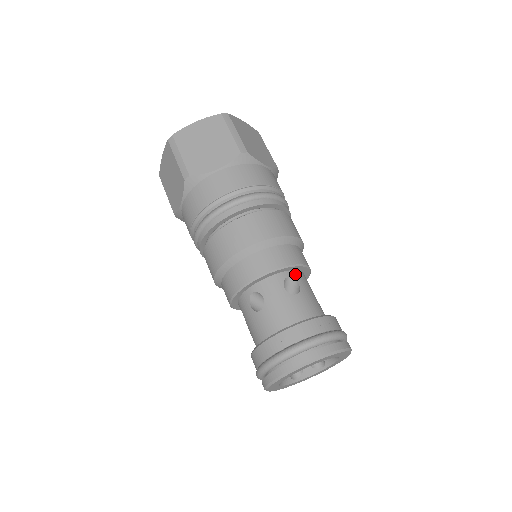
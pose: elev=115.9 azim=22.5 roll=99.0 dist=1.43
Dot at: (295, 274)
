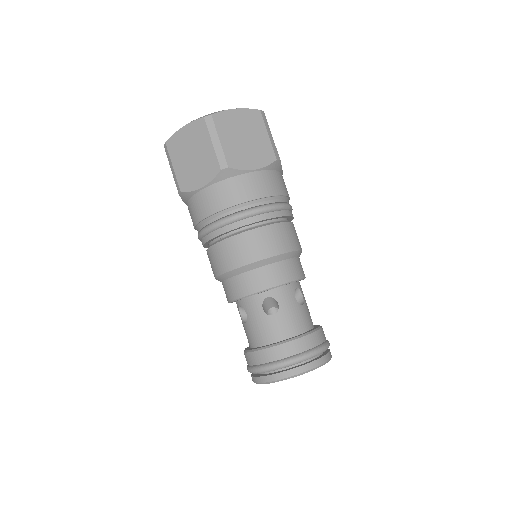
Dot at: (299, 285)
